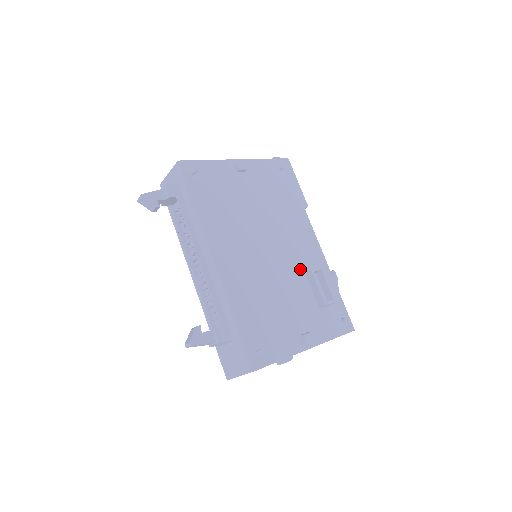
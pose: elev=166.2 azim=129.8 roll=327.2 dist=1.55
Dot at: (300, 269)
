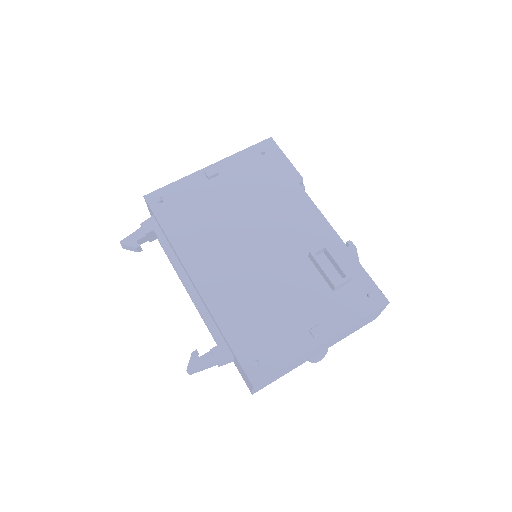
Dot at: (301, 255)
